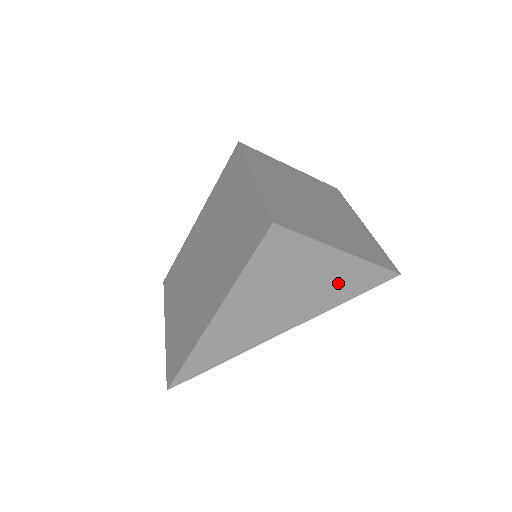
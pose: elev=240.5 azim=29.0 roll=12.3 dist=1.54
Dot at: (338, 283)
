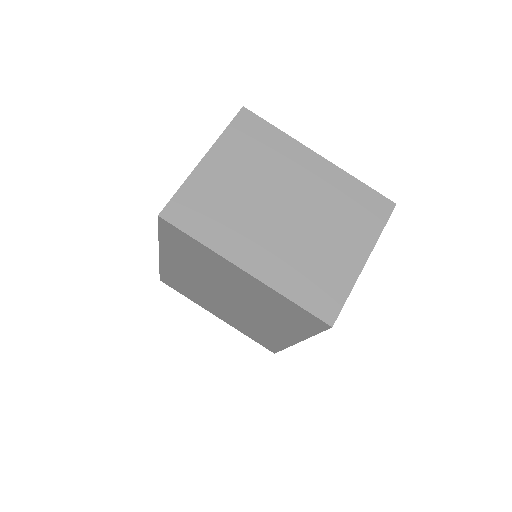
Dot at: occluded
